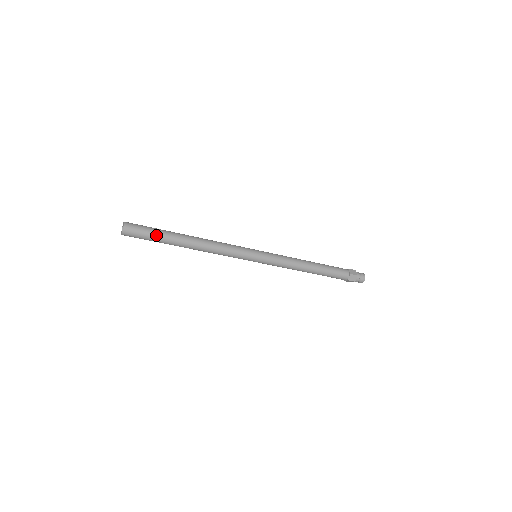
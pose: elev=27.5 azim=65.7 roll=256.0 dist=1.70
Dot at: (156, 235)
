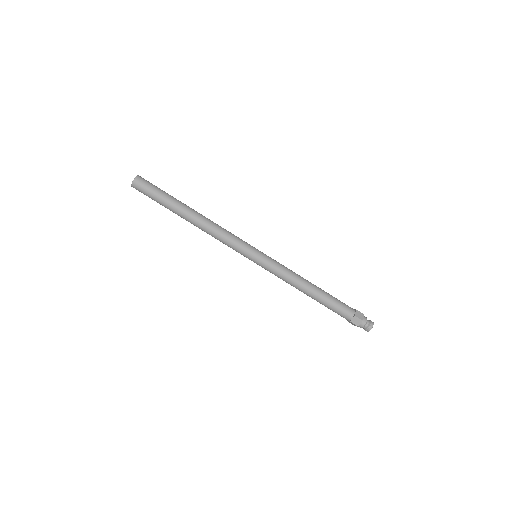
Dot at: (165, 193)
